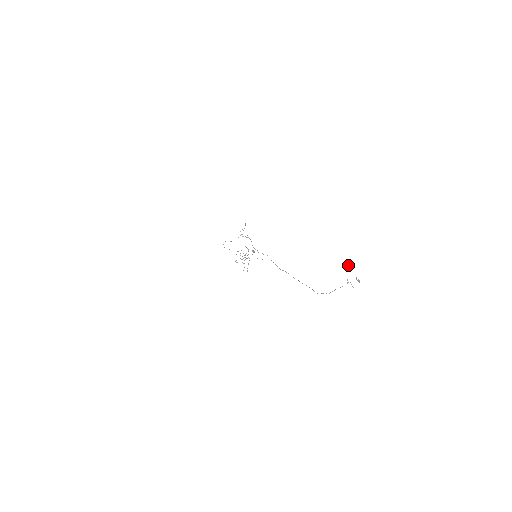
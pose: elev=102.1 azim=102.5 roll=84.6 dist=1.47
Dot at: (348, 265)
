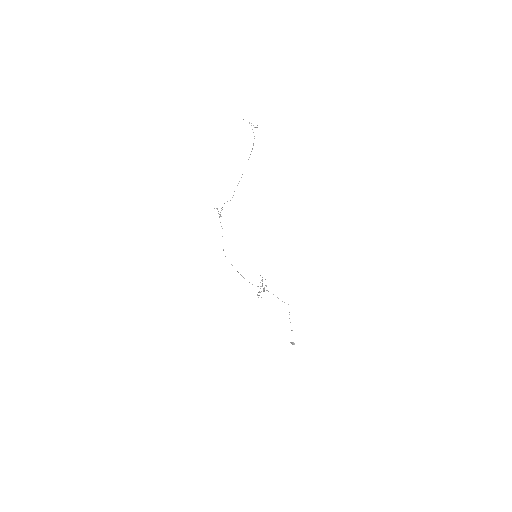
Dot at: occluded
